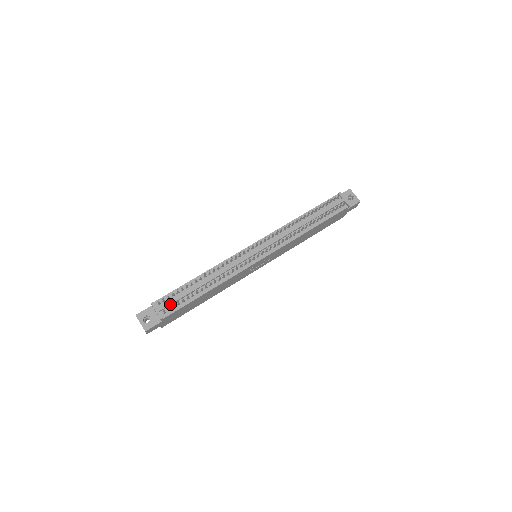
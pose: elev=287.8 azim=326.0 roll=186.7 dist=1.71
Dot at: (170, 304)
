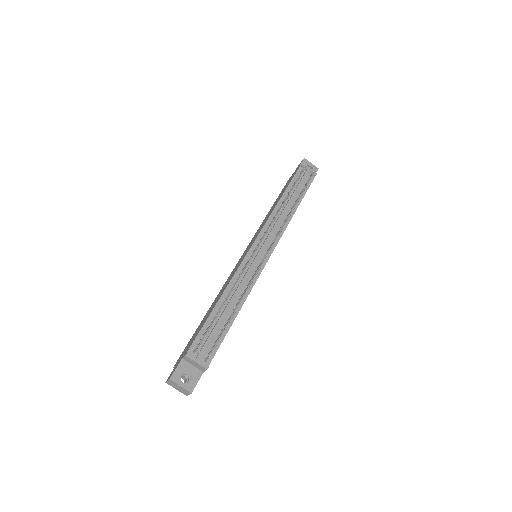
Dot at: (208, 347)
